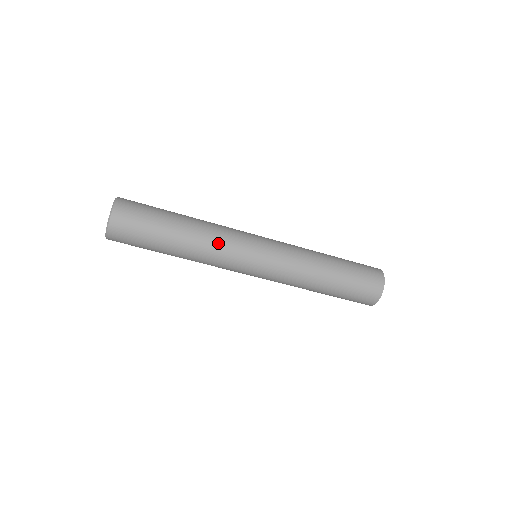
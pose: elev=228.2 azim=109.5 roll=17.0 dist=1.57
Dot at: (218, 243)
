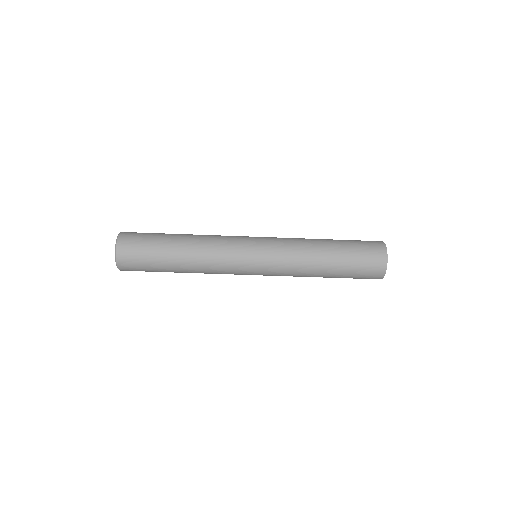
Dot at: (215, 243)
